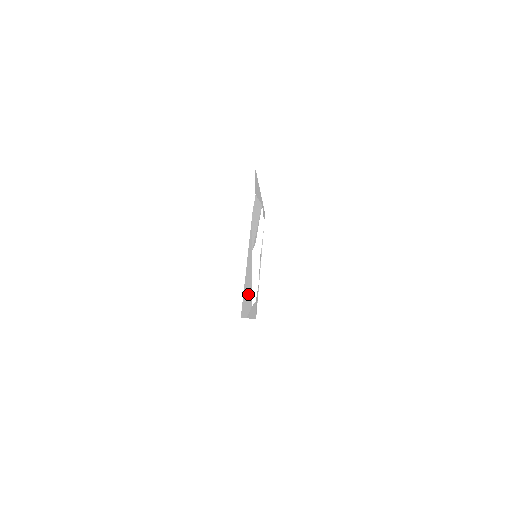
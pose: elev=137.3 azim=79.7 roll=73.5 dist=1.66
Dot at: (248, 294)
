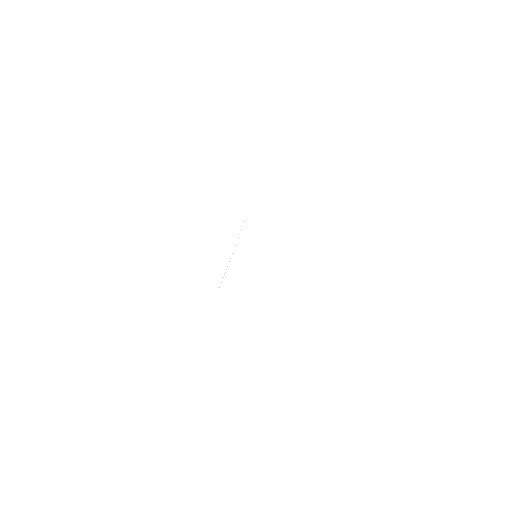
Dot at: occluded
